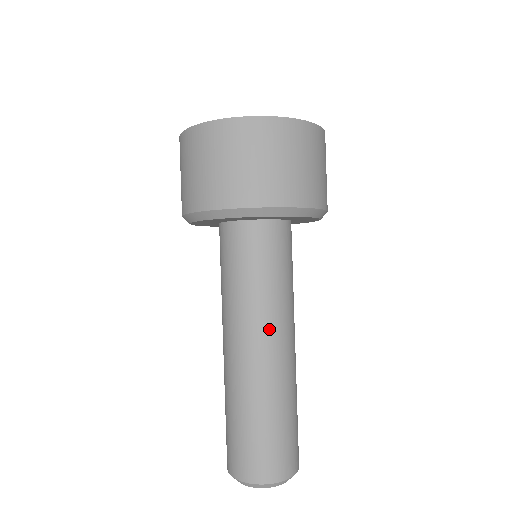
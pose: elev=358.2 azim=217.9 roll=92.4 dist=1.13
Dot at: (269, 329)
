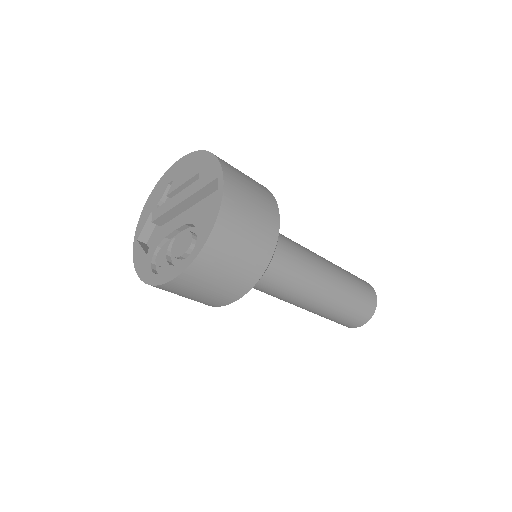
Dot at: (313, 282)
